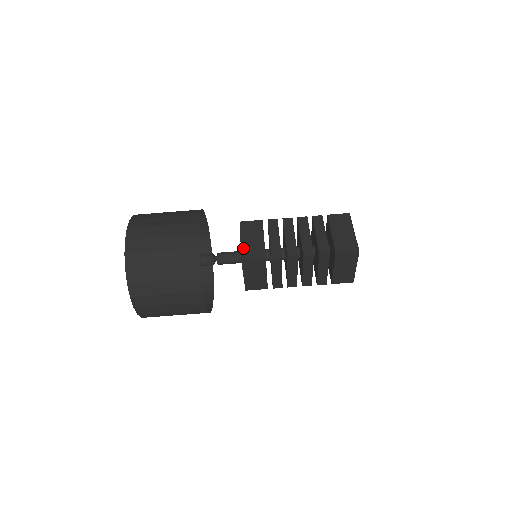
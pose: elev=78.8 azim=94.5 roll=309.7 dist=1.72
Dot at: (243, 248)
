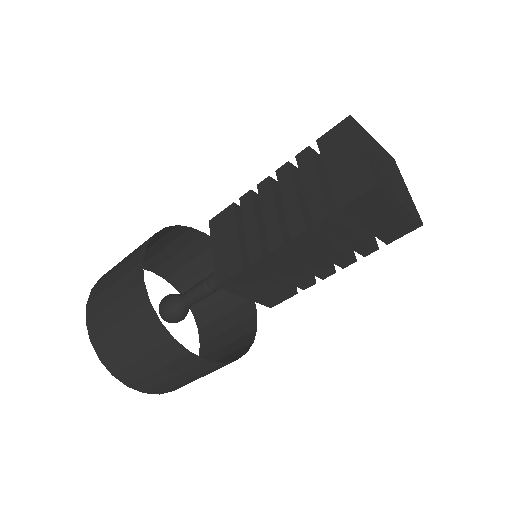
Dot at: (216, 264)
